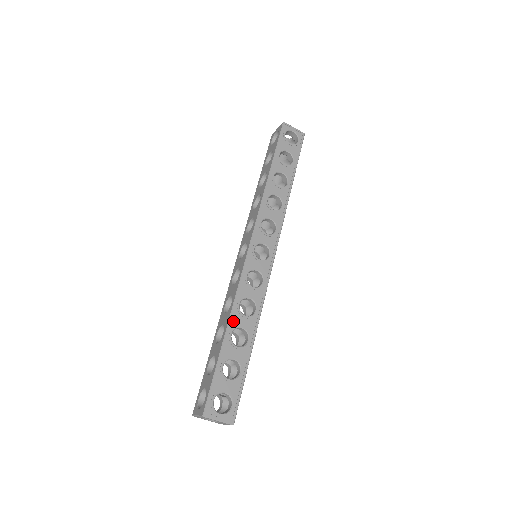
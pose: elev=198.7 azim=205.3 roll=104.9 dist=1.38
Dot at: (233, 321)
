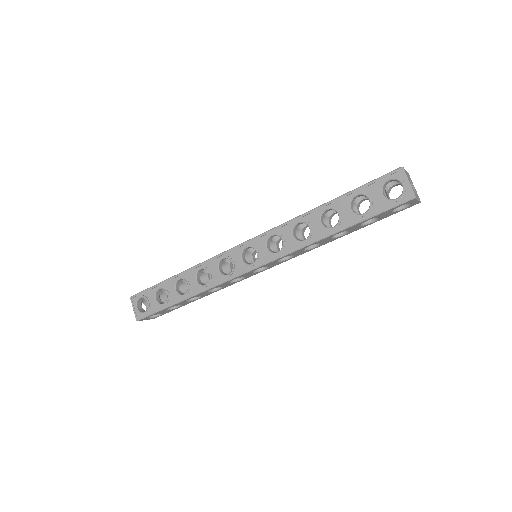
Dot at: (187, 274)
